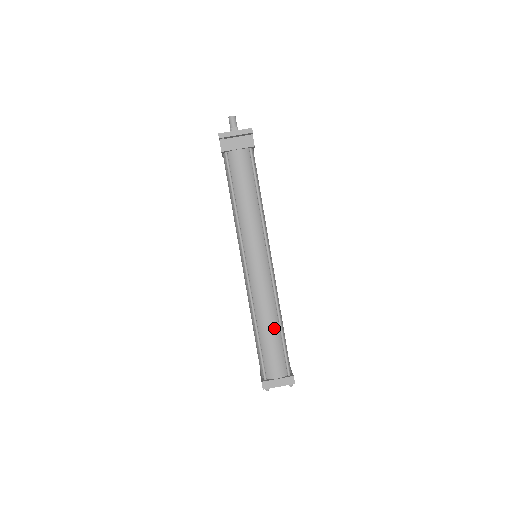
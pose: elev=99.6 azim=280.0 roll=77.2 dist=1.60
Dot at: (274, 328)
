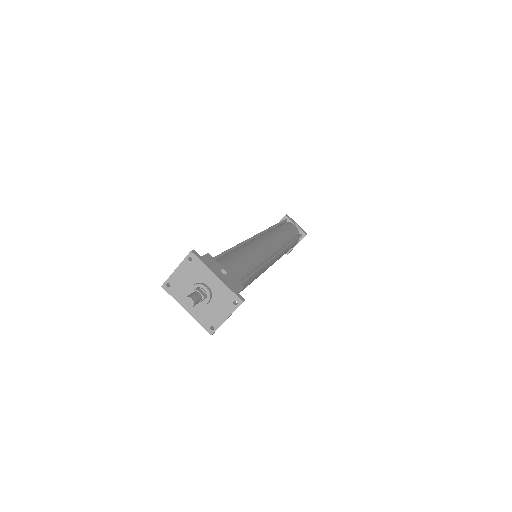
Dot at: (289, 248)
